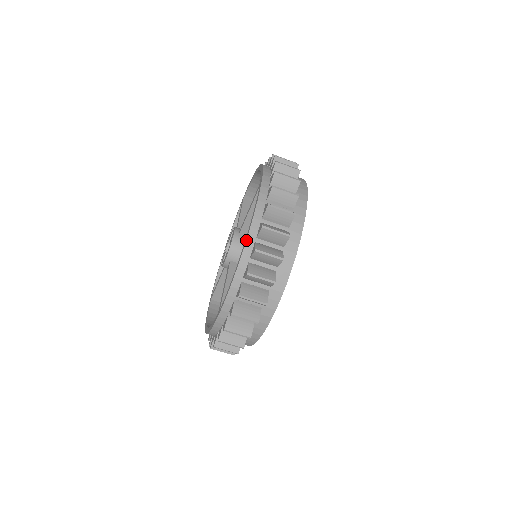
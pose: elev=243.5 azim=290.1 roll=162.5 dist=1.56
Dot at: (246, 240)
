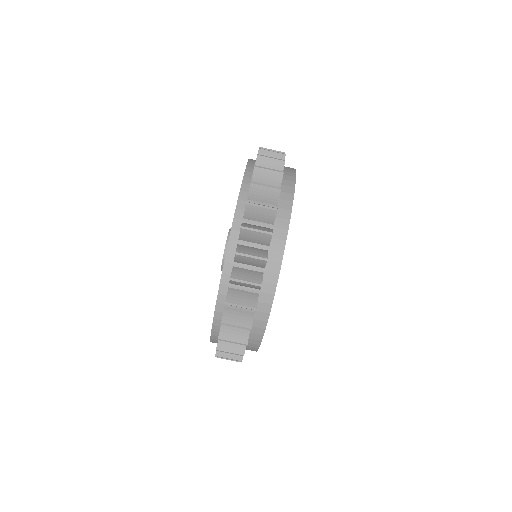
Dot at: (223, 265)
